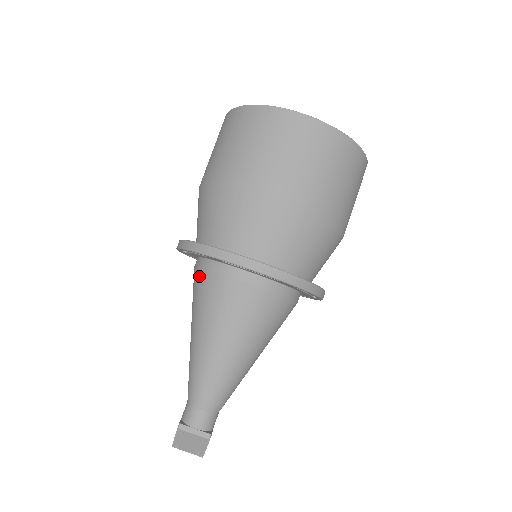
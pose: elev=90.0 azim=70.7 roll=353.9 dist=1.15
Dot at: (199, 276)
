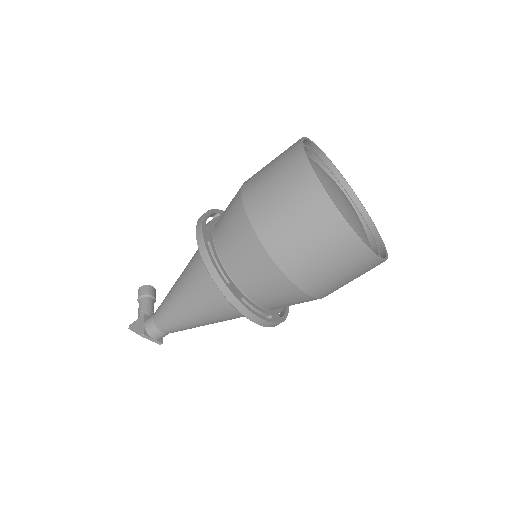
Dot at: (207, 278)
